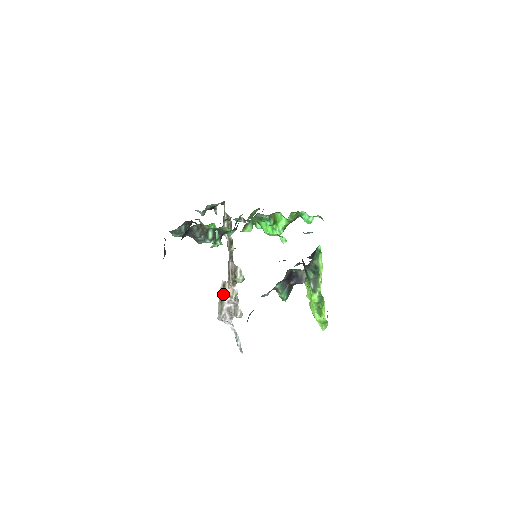
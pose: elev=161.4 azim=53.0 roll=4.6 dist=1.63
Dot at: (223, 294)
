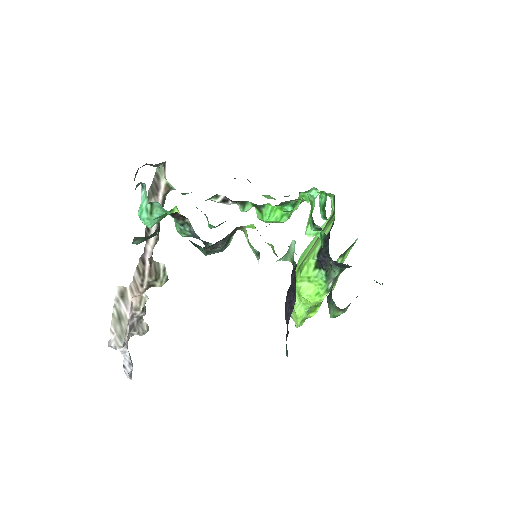
Dot at: (123, 308)
